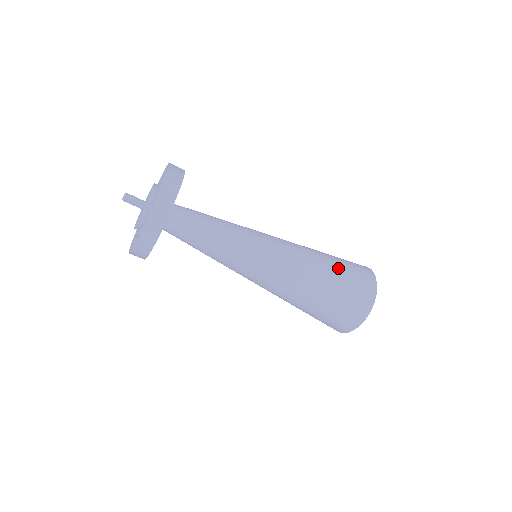
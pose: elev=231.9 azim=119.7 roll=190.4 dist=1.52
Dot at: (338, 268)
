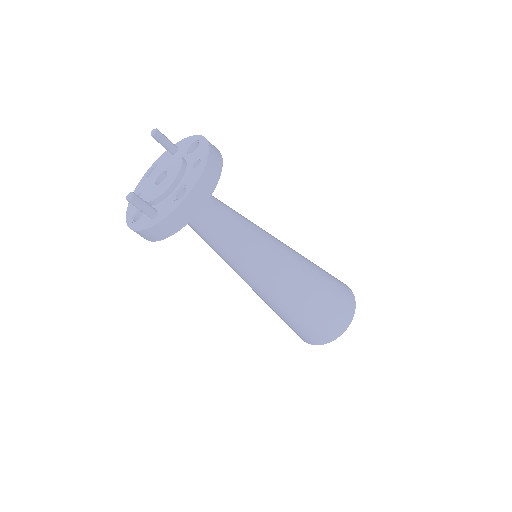
Dot at: (319, 310)
